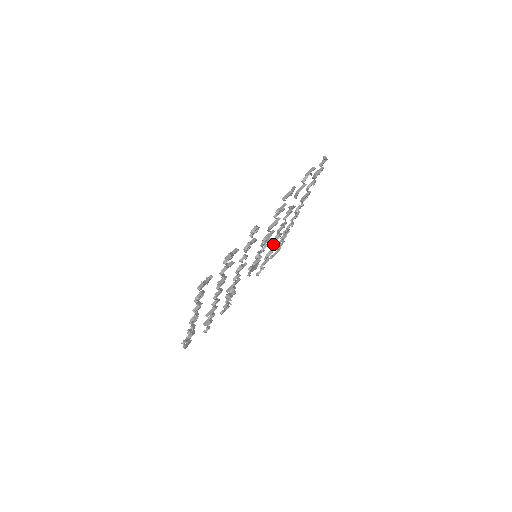
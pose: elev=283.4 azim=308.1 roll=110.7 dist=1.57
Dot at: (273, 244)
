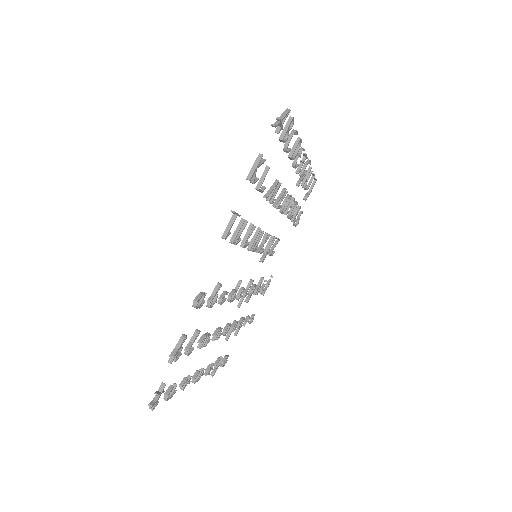
Dot at: occluded
